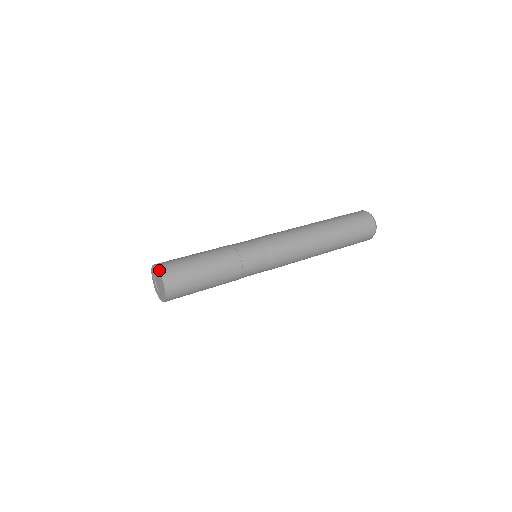
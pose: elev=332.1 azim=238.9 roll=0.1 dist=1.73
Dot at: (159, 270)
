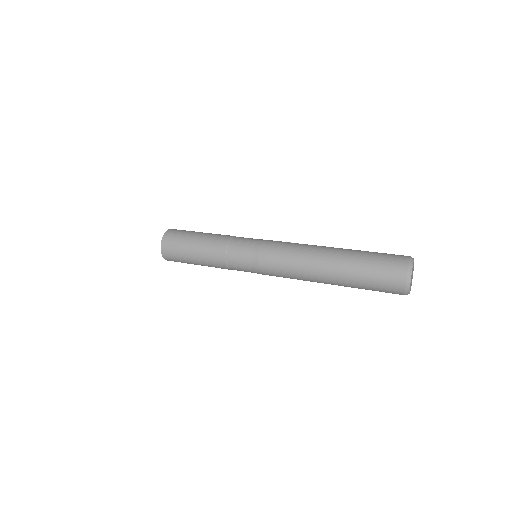
Dot at: (166, 231)
